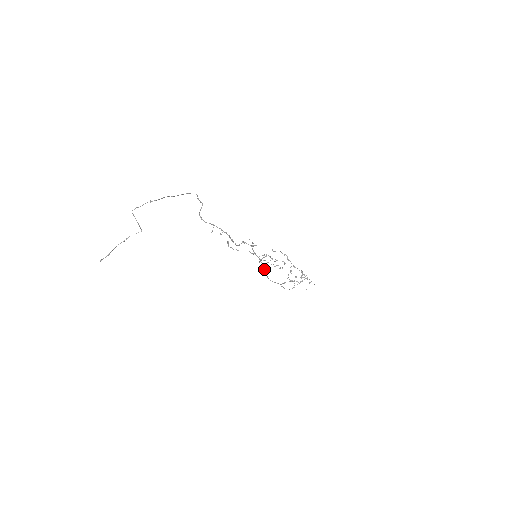
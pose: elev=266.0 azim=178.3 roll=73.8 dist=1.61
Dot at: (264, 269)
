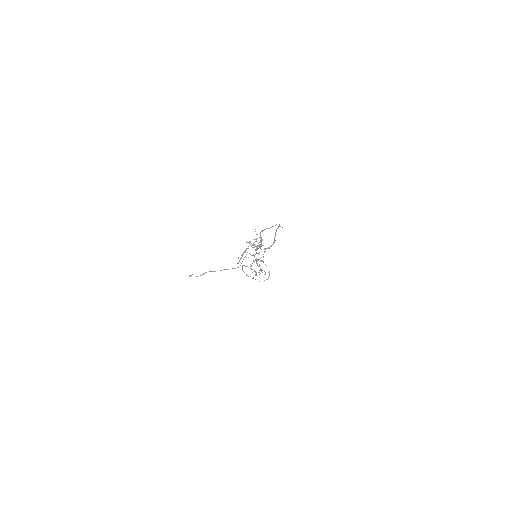
Dot at: occluded
